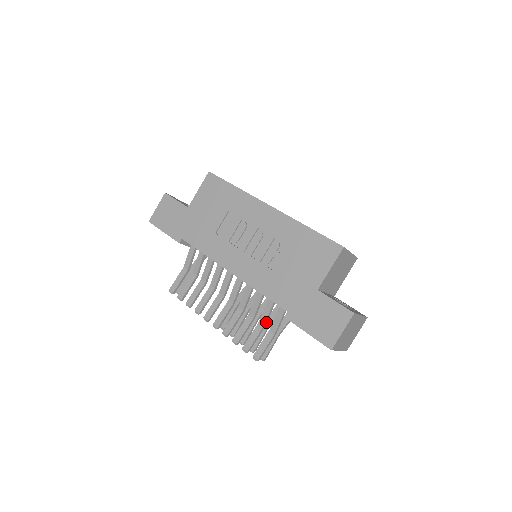
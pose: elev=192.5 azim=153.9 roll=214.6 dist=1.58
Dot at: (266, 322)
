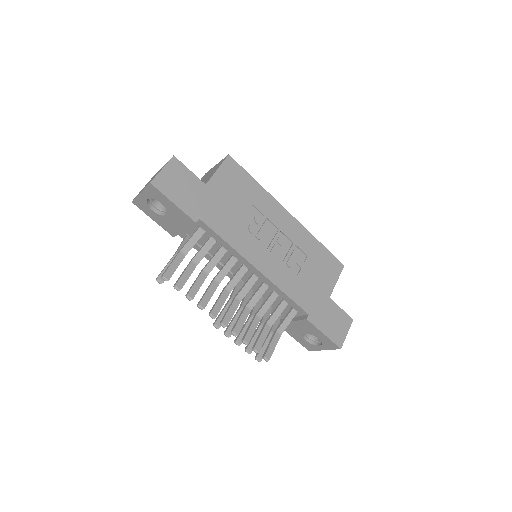
Dot at: (273, 323)
